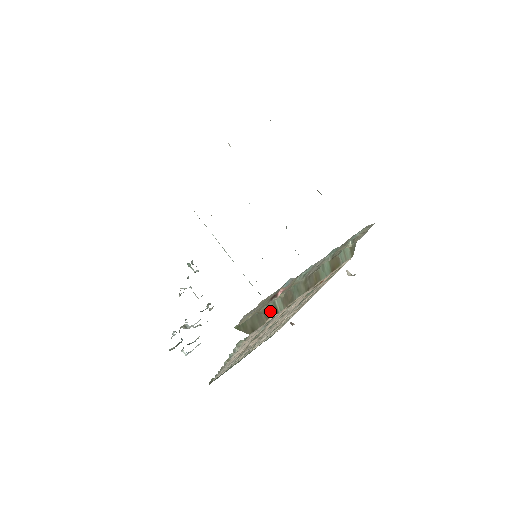
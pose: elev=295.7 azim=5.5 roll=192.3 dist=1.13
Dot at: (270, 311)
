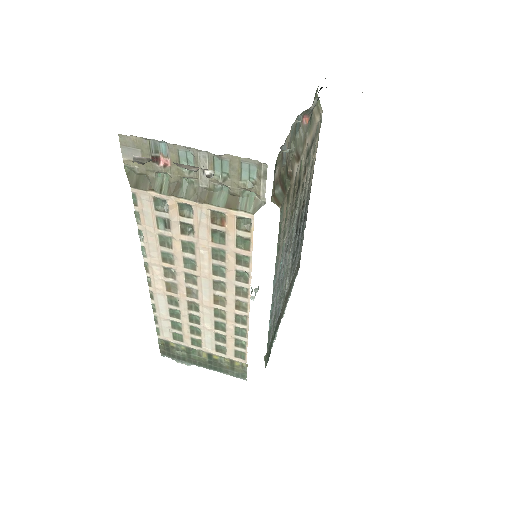
Dot at: (156, 185)
